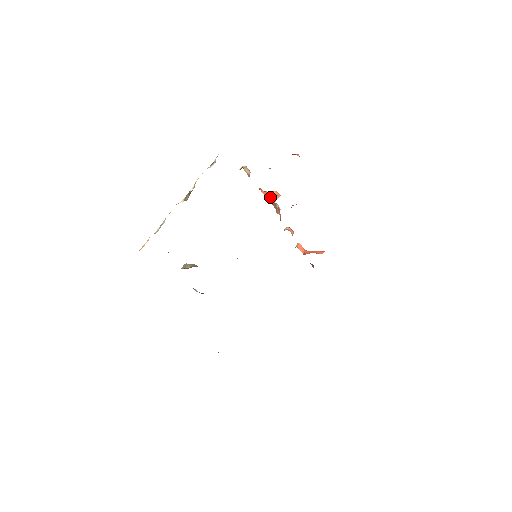
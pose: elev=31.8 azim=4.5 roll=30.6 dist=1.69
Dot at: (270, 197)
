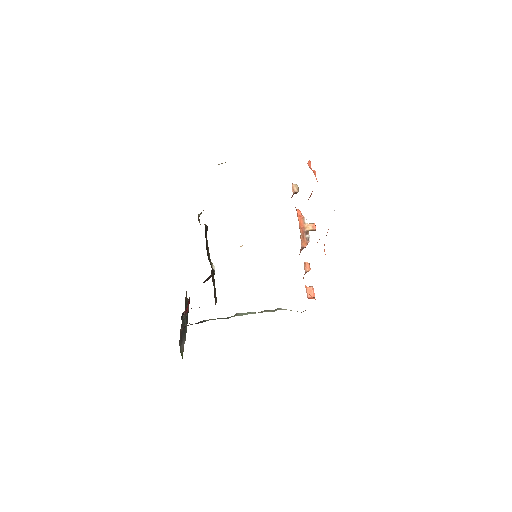
Dot at: (305, 223)
